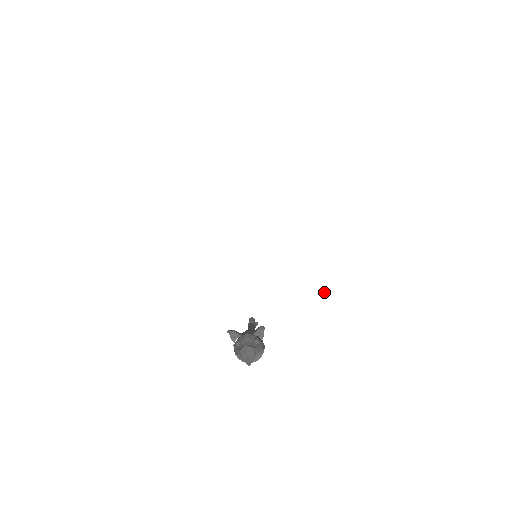
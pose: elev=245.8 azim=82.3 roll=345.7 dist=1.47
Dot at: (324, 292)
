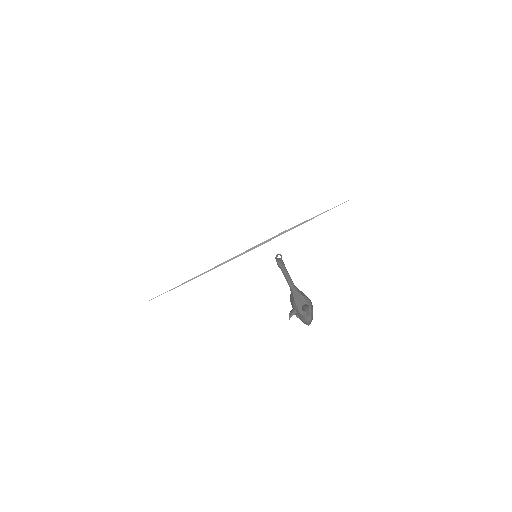
Dot at: occluded
